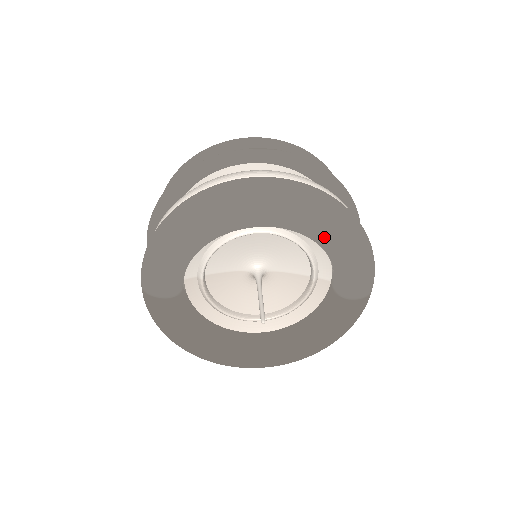
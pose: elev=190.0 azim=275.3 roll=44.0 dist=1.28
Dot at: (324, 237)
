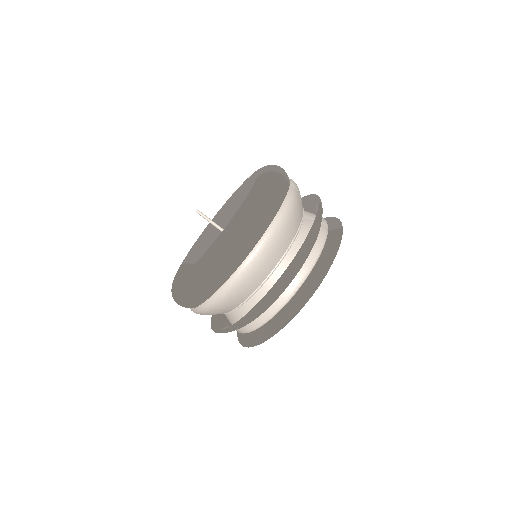
Dot at: (247, 180)
